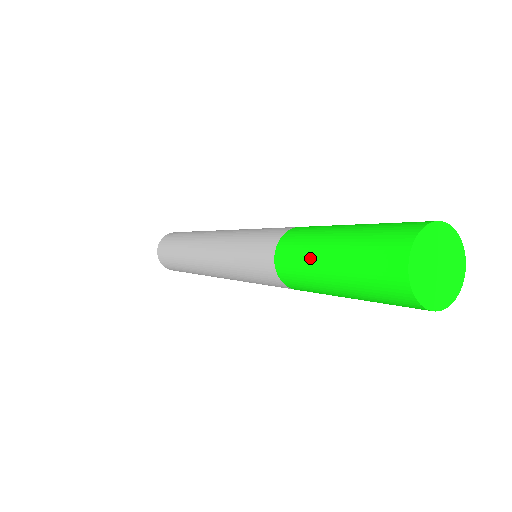
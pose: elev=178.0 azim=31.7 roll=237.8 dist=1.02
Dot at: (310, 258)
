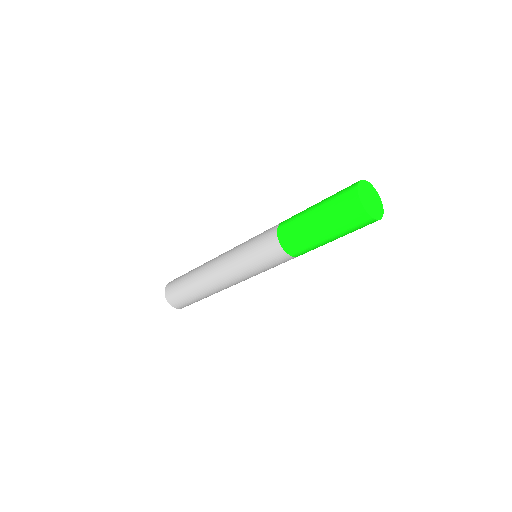
Dot at: (303, 215)
